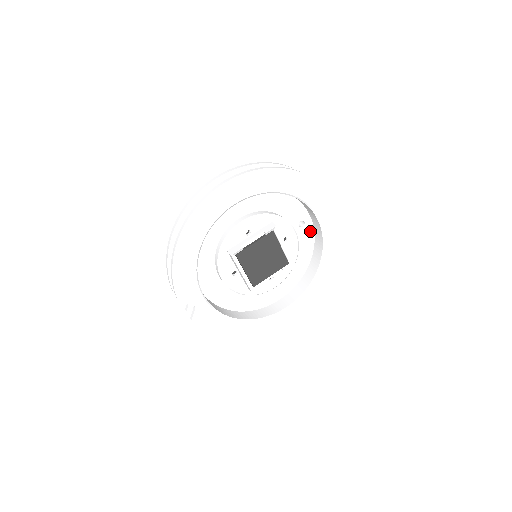
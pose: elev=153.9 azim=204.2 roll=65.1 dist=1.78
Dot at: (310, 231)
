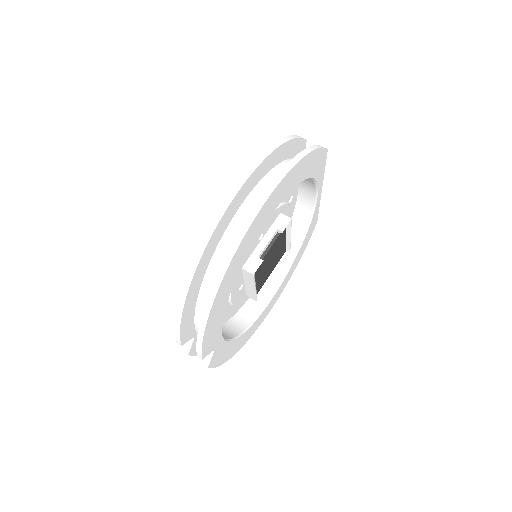
Dot at: (294, 203)
